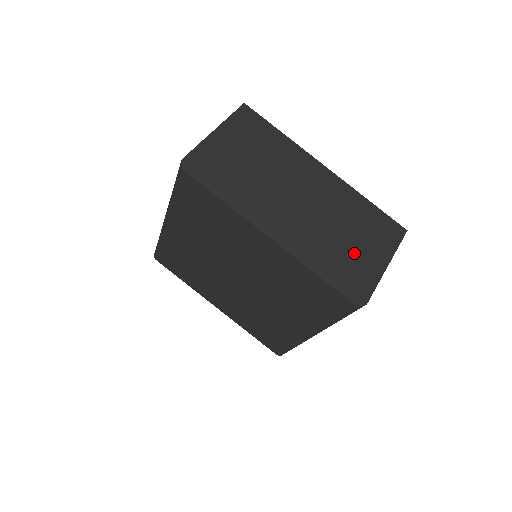
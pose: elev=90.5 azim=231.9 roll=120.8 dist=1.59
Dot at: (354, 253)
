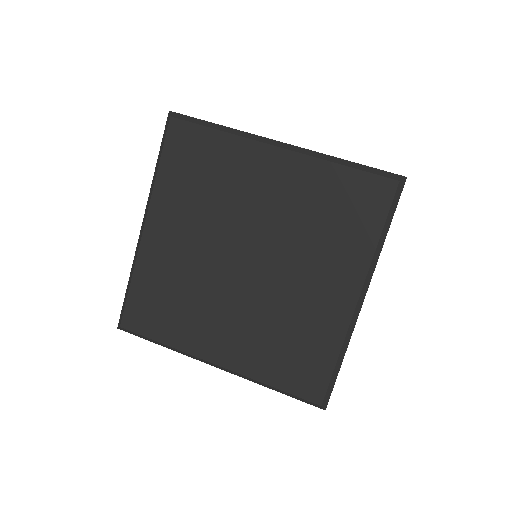
Dot at: occluded
